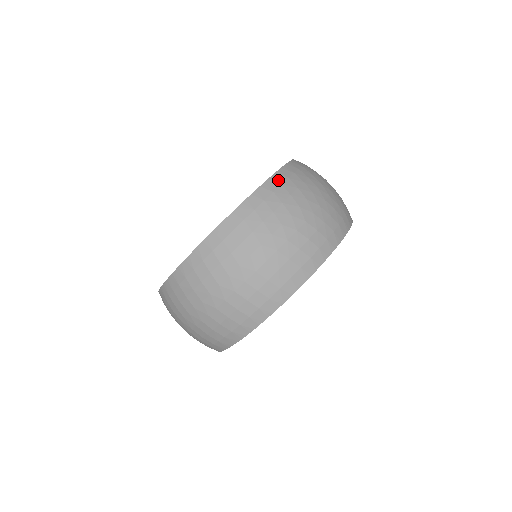
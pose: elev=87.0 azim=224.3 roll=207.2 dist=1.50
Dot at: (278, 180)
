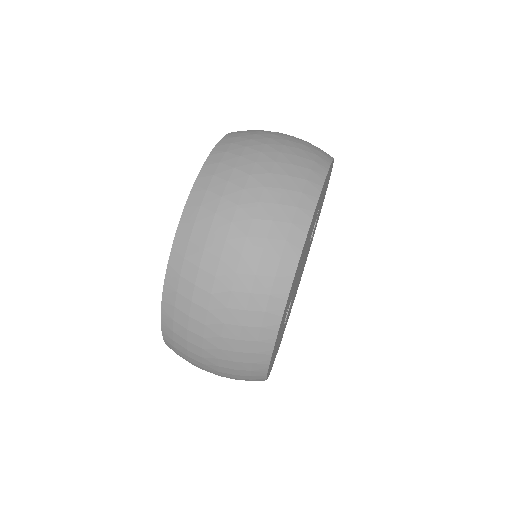
Dot at: (208, 172)
